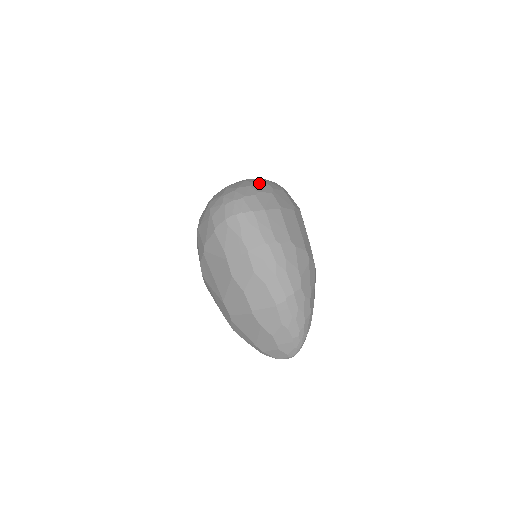
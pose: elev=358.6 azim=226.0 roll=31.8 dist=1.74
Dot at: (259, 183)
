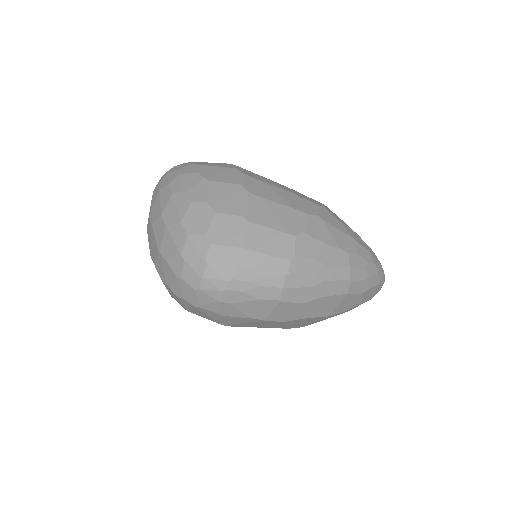
Dot at: (186, 215)
